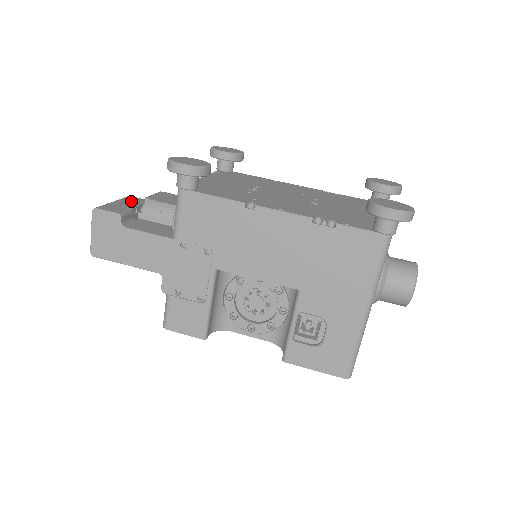
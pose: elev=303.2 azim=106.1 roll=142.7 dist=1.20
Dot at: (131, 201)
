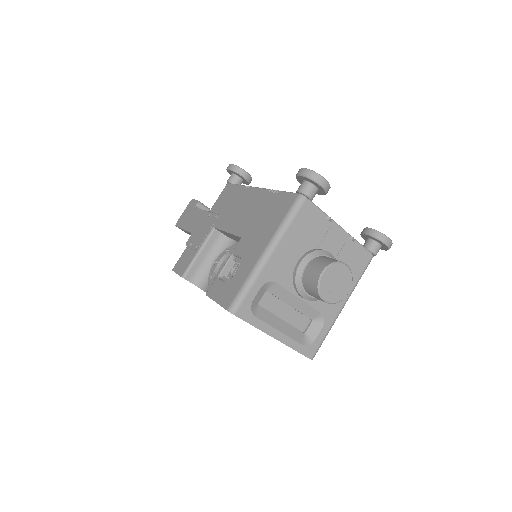
Dot at: occluded
